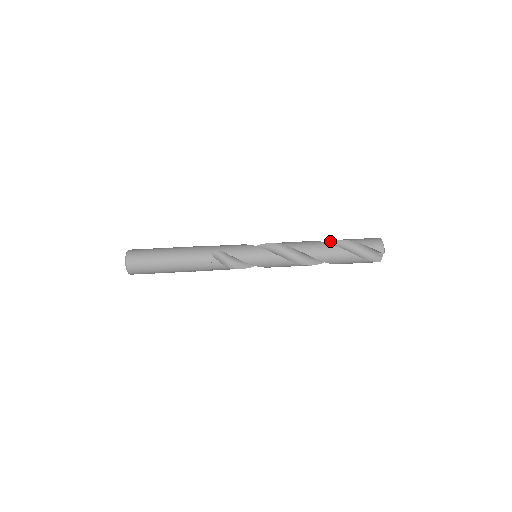
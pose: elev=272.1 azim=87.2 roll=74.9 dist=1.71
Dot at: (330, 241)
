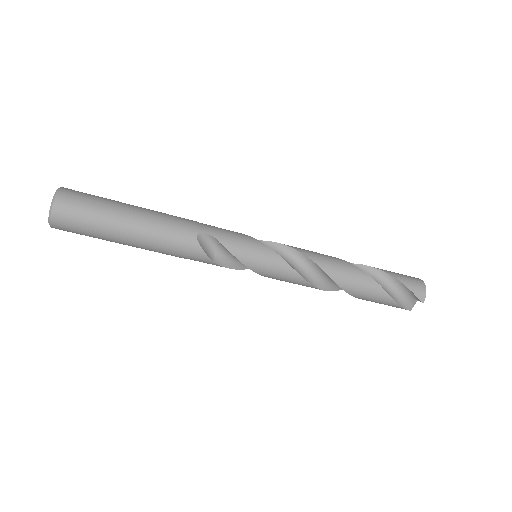
Dot at: (358, 264)
